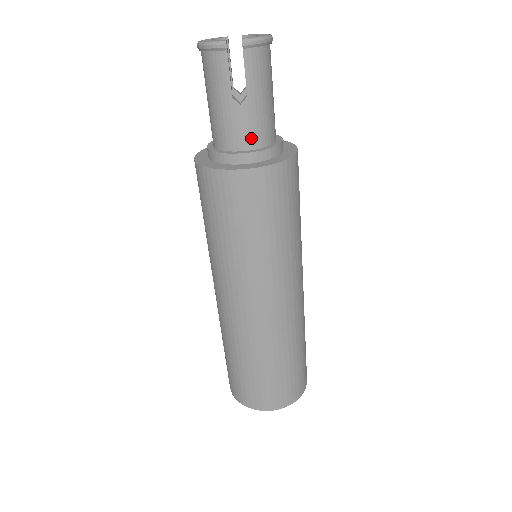
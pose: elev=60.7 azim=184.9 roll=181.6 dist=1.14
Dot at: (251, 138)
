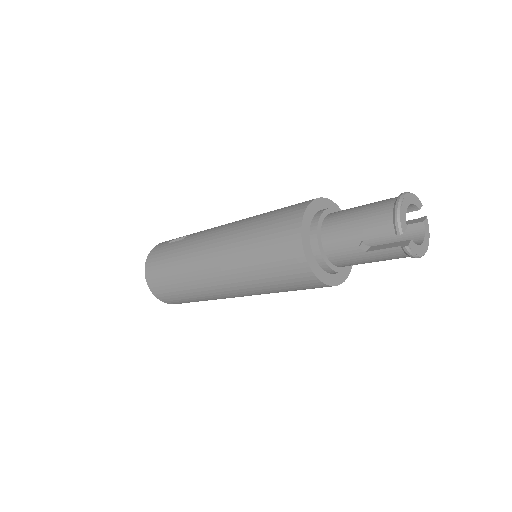
Dot at: (336, 257)
